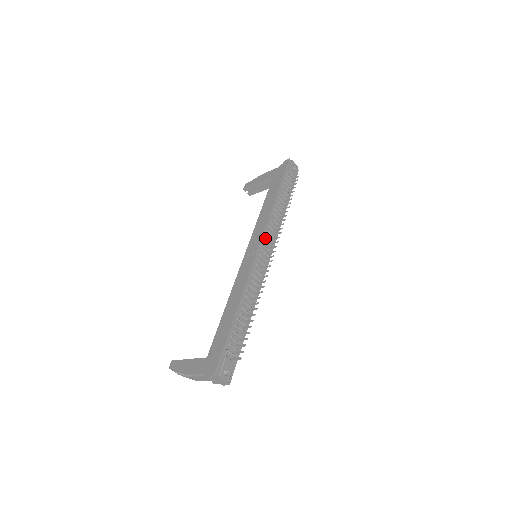
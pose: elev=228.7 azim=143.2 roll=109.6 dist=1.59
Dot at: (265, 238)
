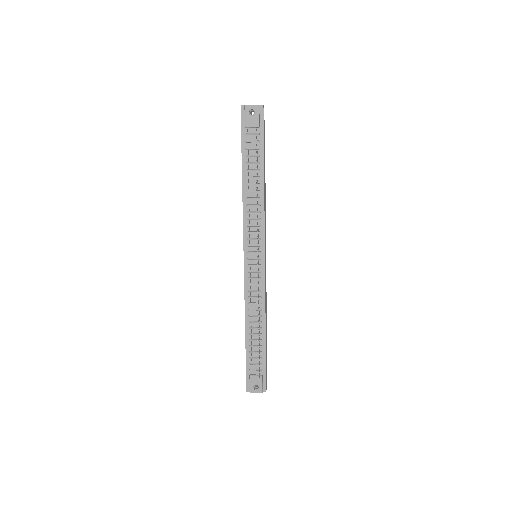
Dot at: (248, 242)
